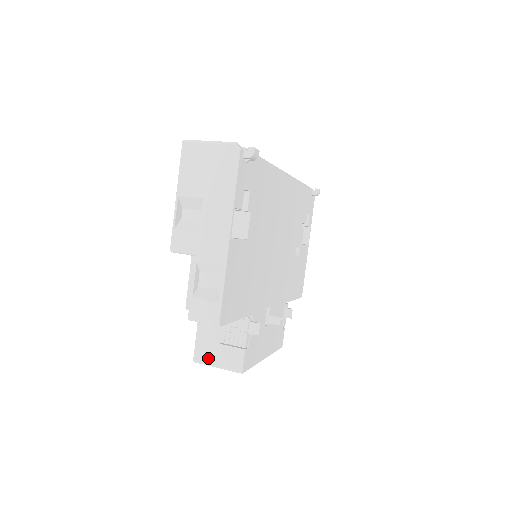
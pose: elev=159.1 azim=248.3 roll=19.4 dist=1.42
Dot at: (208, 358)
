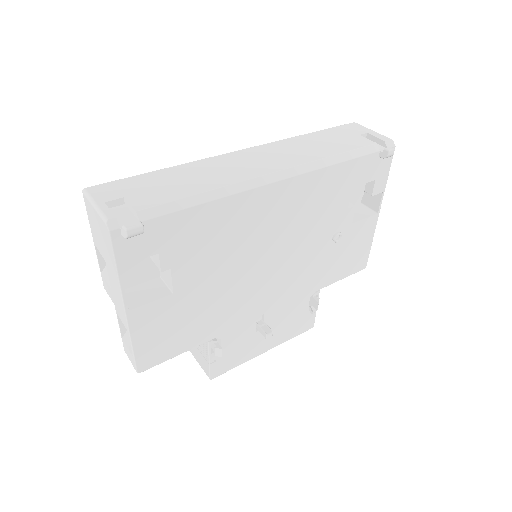
Dot at: (191, 350)
